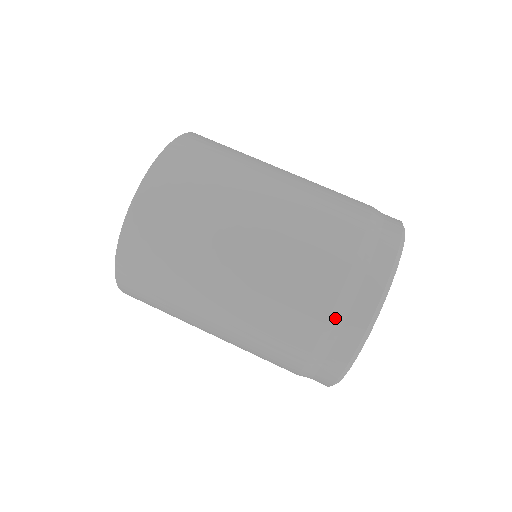
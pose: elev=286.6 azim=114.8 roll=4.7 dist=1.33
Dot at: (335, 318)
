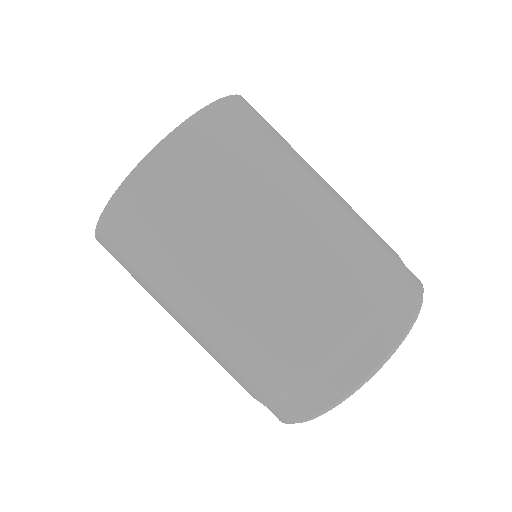
Dot at: (346, 347)
